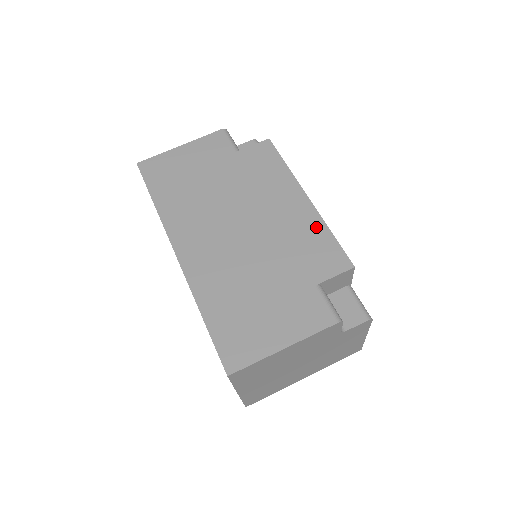
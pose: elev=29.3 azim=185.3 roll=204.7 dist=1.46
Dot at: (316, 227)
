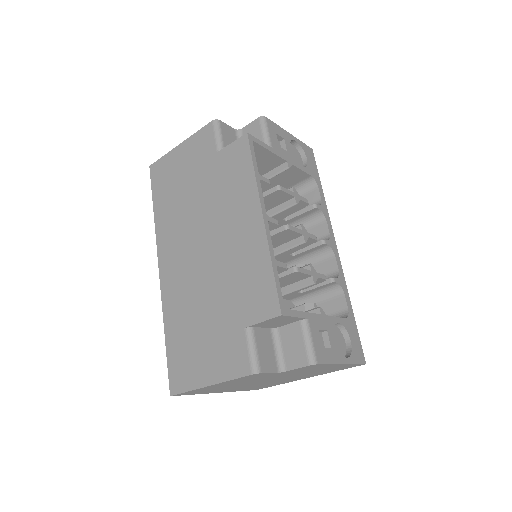
Dot at: (260, 258)
